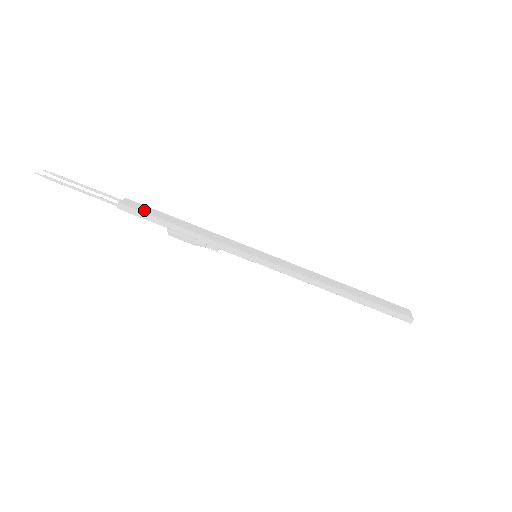
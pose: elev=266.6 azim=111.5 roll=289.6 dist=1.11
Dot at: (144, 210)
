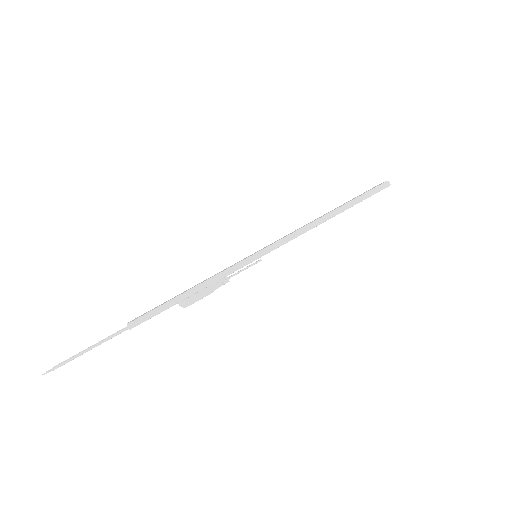
Dot at: (150, 311)
